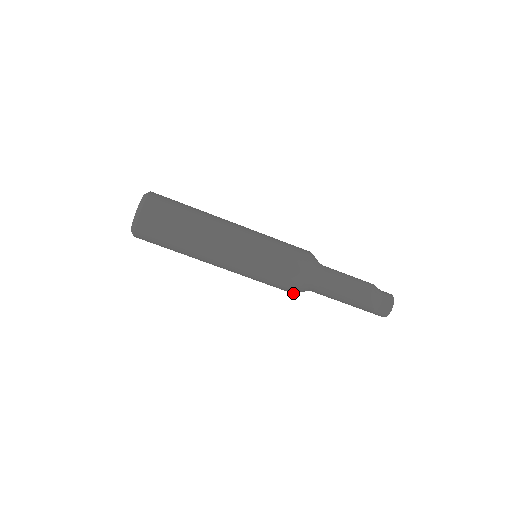
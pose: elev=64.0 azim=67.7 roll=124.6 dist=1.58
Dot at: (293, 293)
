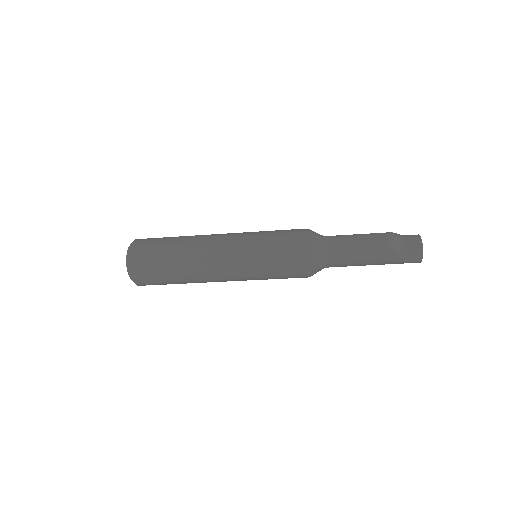
Dot at: (307, 277)
